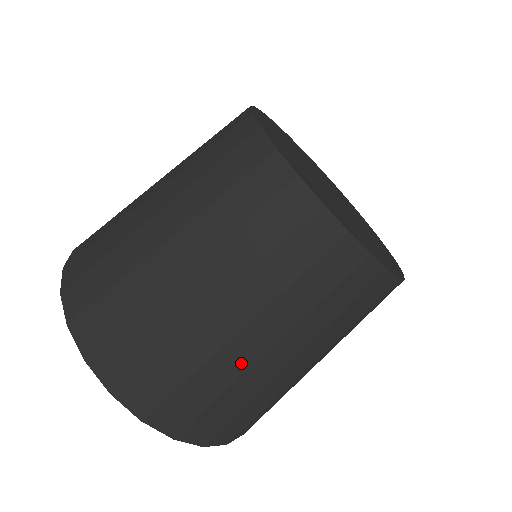
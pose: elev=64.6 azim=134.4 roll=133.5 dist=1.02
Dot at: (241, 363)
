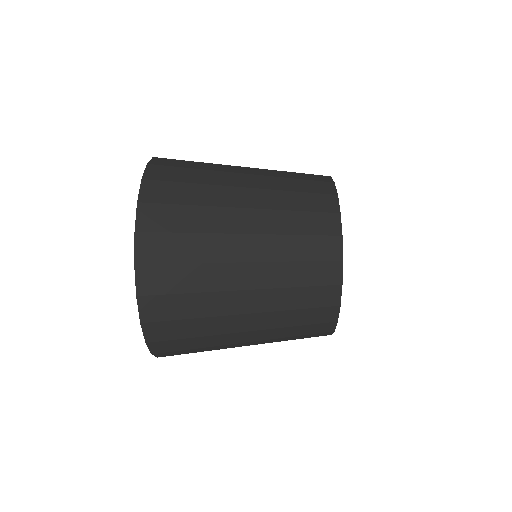
Dot at: (224, 201)
